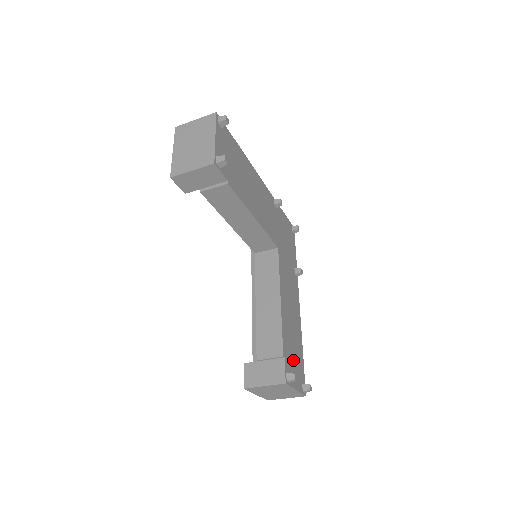
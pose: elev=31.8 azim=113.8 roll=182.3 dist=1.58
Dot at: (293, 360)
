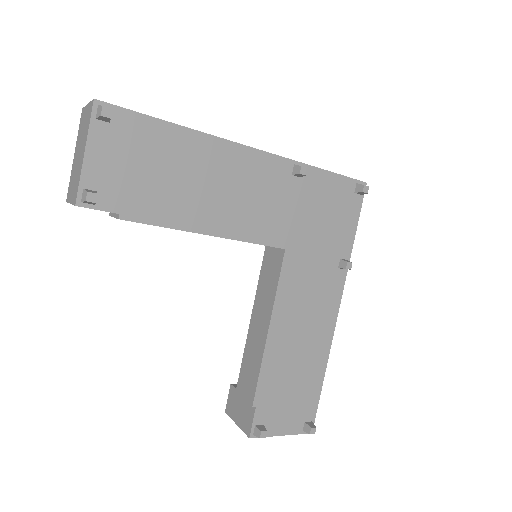
Dot at: (285, 400)
